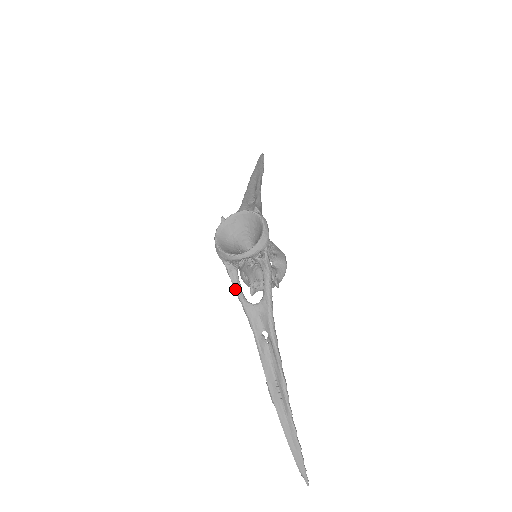
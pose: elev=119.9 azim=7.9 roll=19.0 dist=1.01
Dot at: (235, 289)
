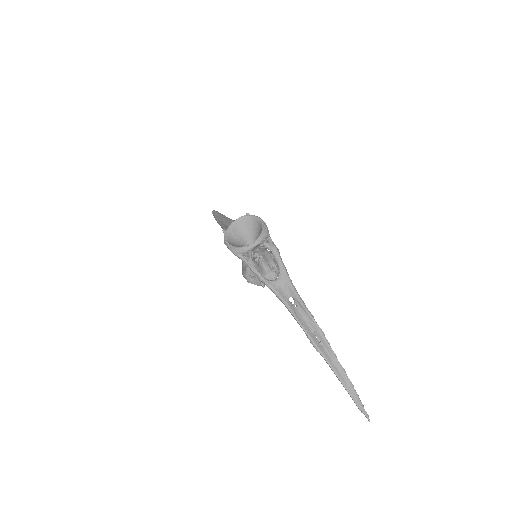
Dot at: (256, 273)
